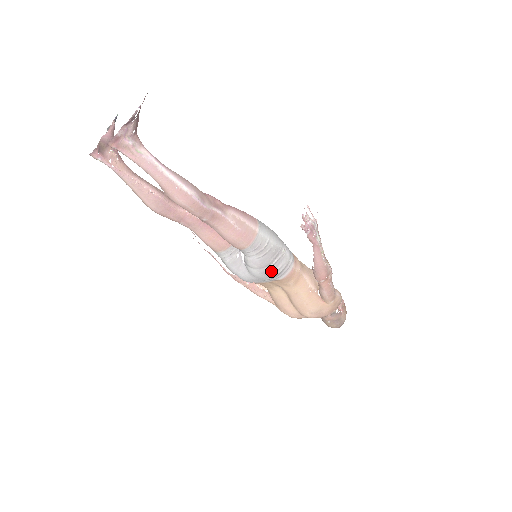
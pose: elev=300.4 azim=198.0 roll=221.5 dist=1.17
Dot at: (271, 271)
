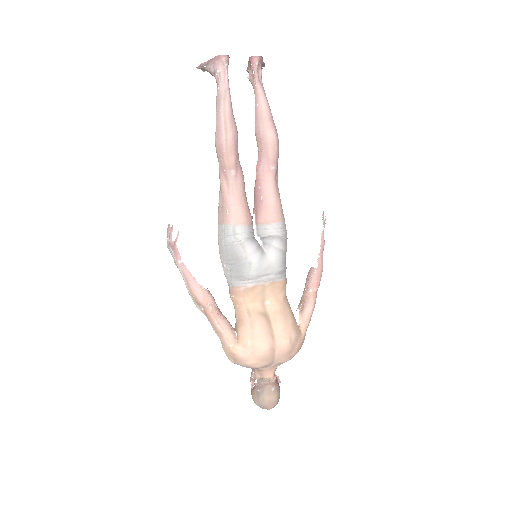
Dot at: (285, 260)
